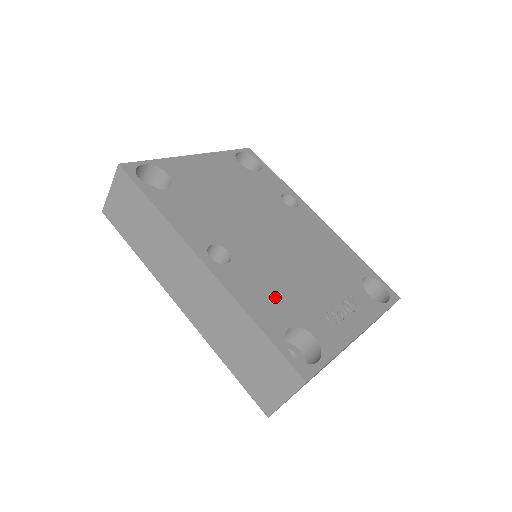
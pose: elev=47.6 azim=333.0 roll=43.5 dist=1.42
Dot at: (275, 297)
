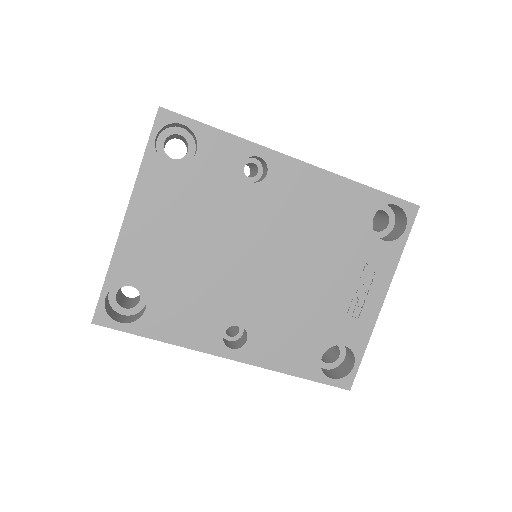
Dot at: (299, 337)
